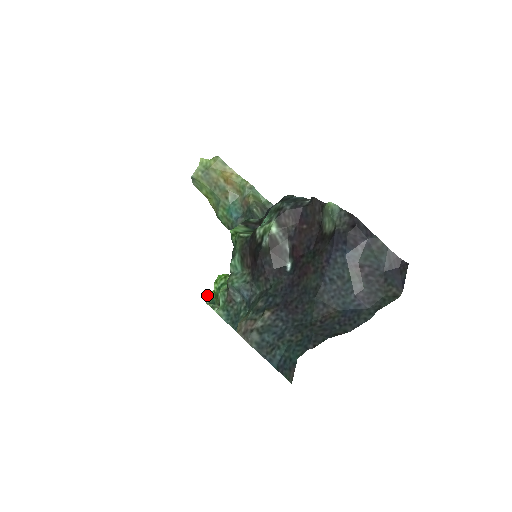
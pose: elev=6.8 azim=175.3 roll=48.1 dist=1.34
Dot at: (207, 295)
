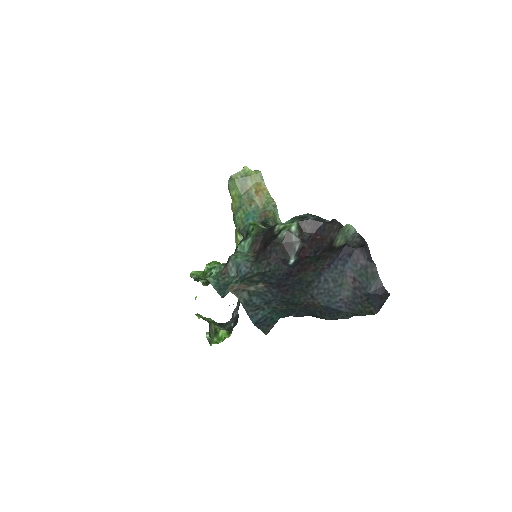
Dot at: (195, 272)
